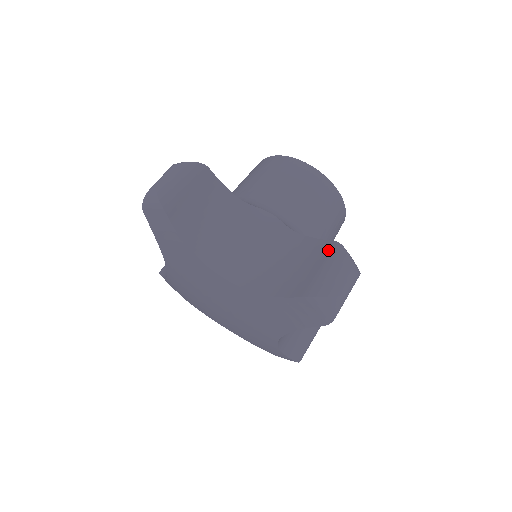
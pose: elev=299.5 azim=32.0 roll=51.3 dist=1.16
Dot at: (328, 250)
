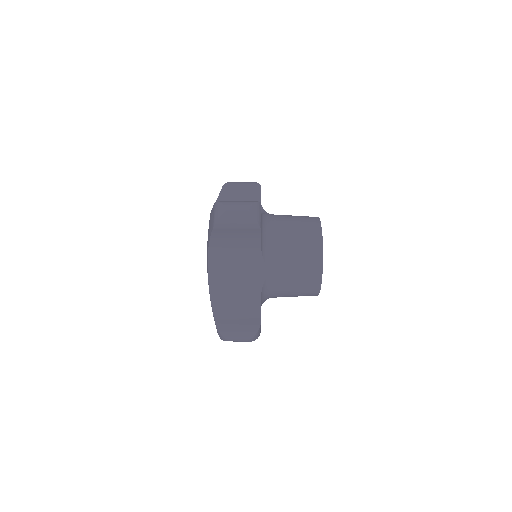
Dot at: occluded
